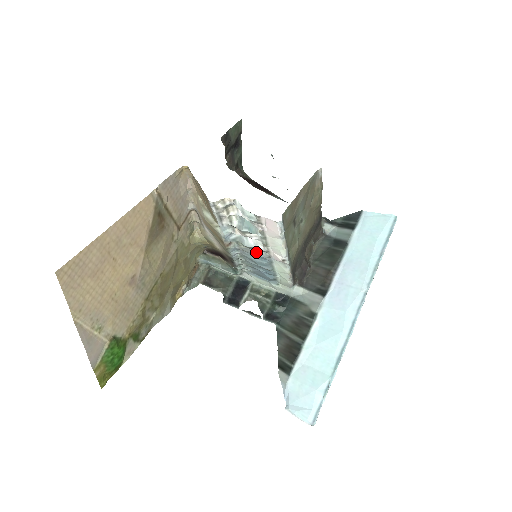
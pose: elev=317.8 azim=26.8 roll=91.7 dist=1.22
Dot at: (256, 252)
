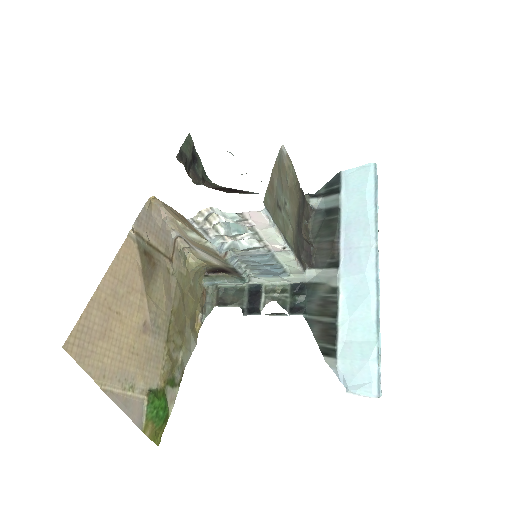
Dot at: (254, 252)
